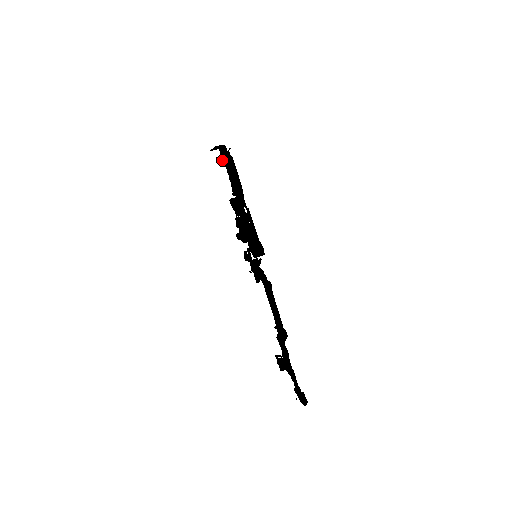
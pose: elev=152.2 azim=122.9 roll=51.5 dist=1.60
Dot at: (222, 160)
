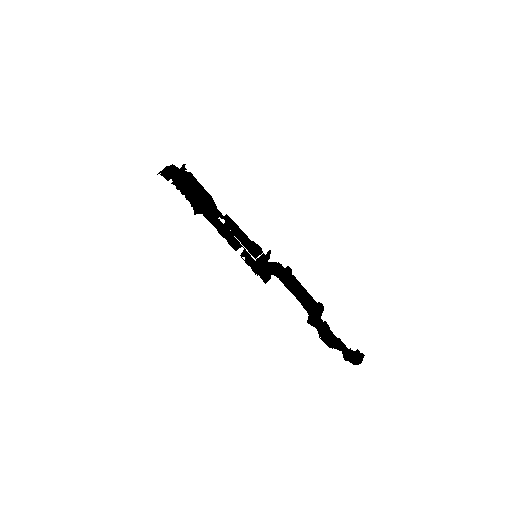
Dot at: (174, 181)
